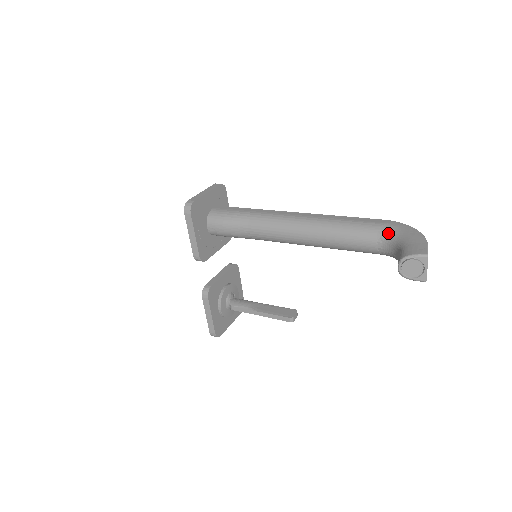
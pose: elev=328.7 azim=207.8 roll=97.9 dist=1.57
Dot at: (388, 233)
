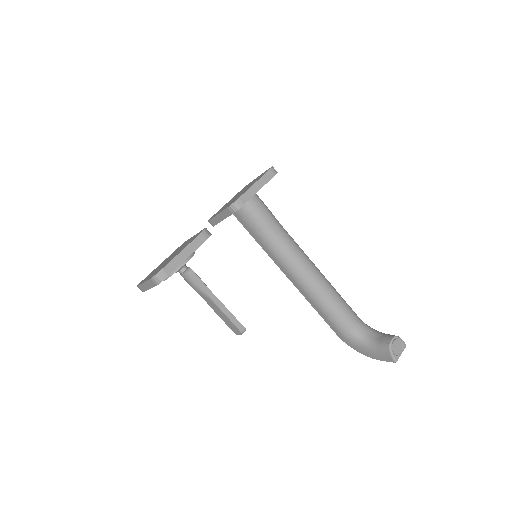
Dot at: occluded
